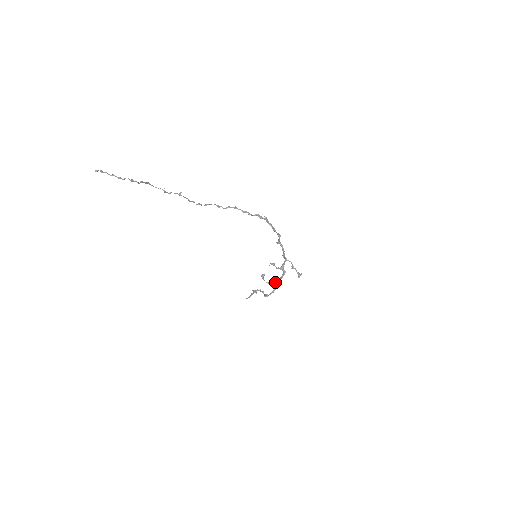
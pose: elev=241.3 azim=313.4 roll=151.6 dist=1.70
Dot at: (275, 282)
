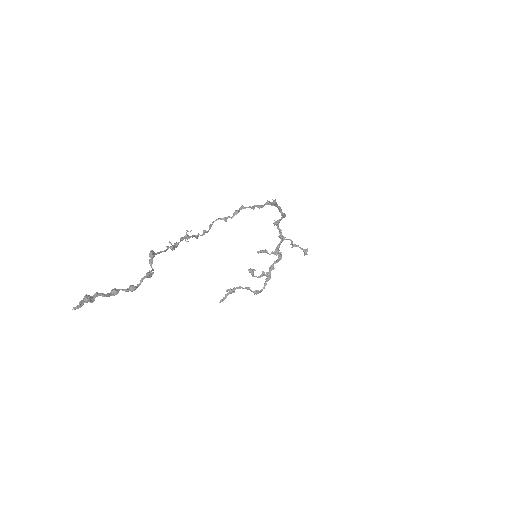
Dot at: (268, 272)
